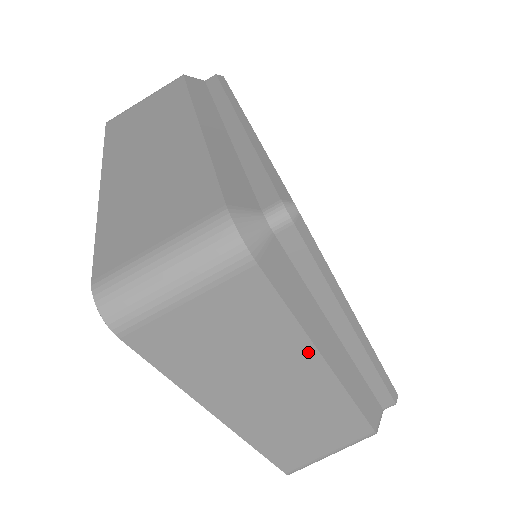
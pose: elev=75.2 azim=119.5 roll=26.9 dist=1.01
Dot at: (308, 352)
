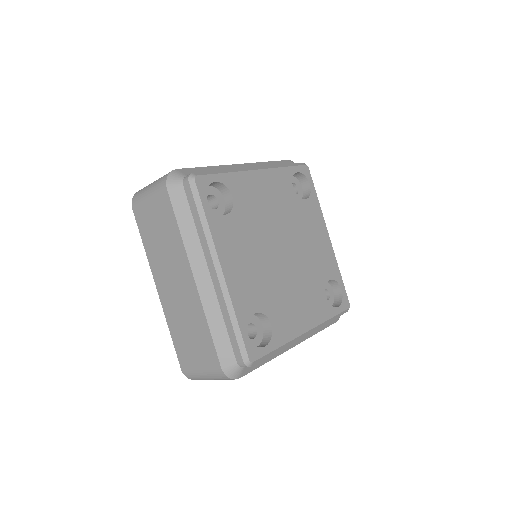
Dot at: occluded
